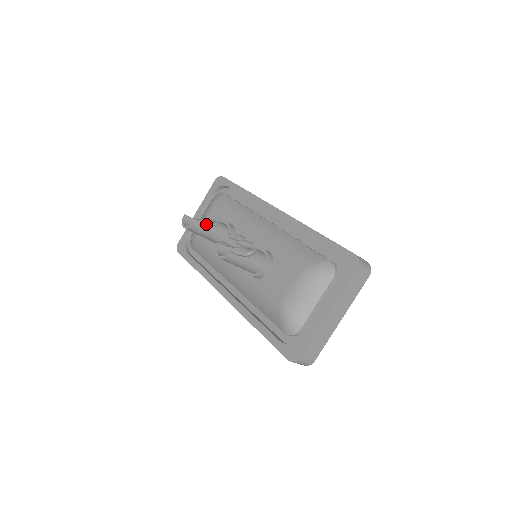
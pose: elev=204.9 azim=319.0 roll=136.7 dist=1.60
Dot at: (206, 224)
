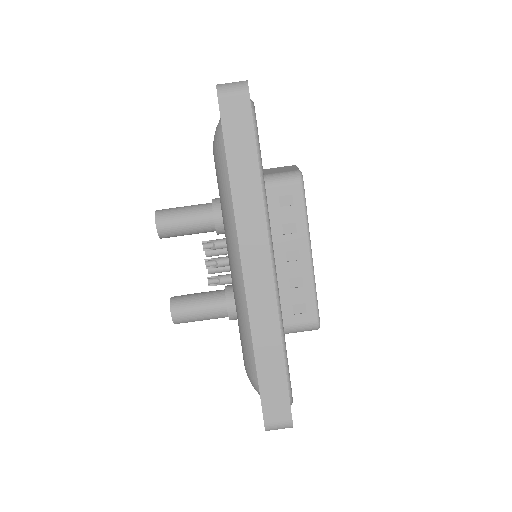
Dot at: occluded
